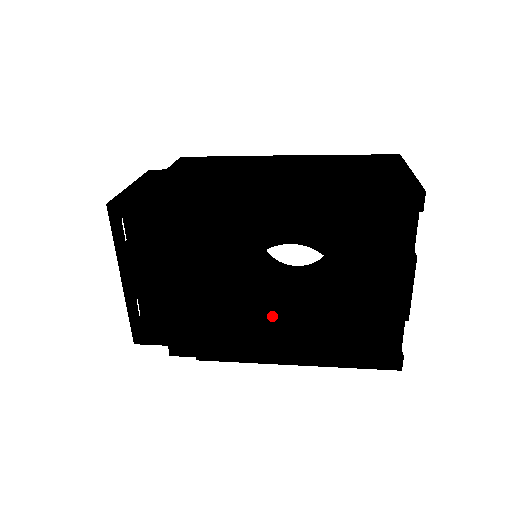
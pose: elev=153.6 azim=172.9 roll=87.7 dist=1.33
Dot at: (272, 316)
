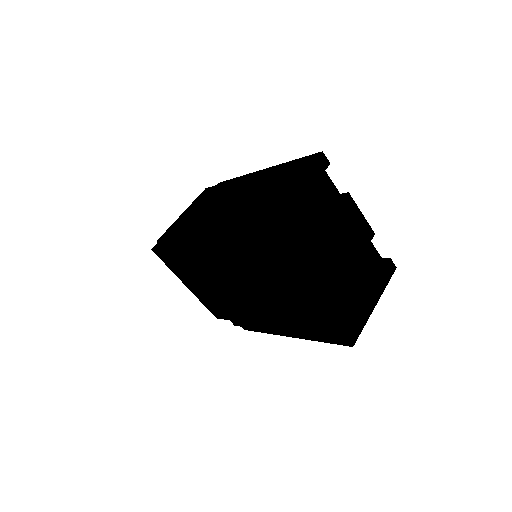
Dot at: (260, 305)
